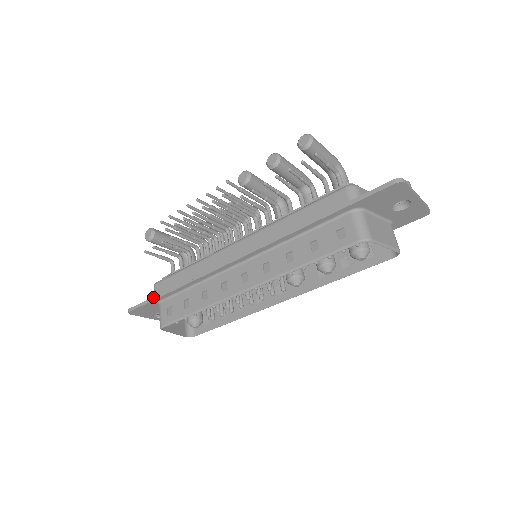
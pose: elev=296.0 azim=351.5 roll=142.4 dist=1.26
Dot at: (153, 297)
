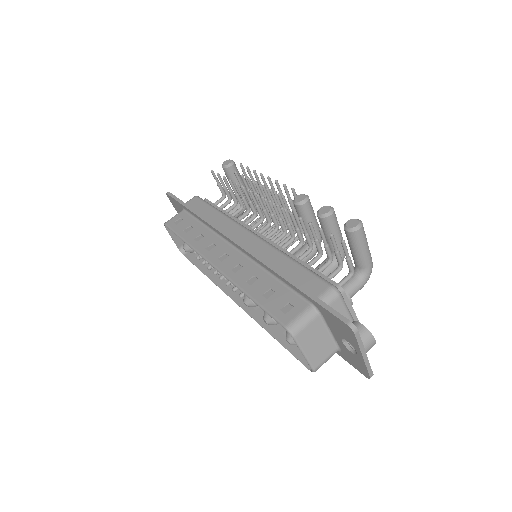
Dot at: (183, 202)
